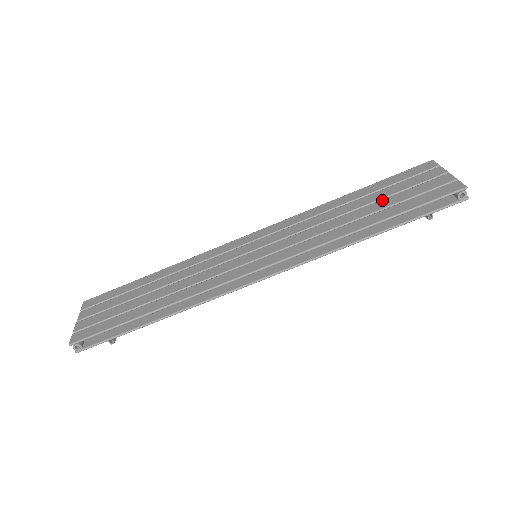
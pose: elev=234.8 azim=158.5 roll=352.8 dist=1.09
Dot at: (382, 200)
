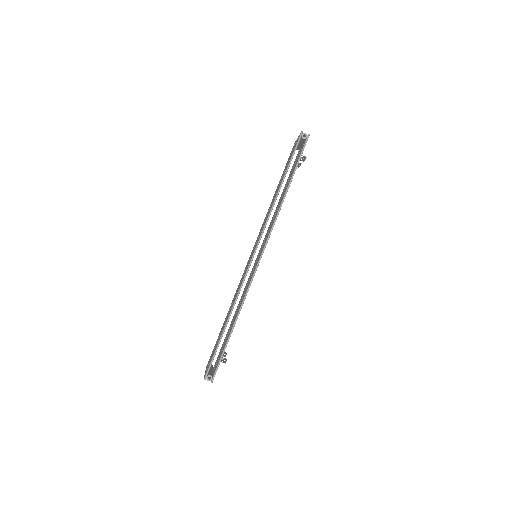
Dot at: occluded
